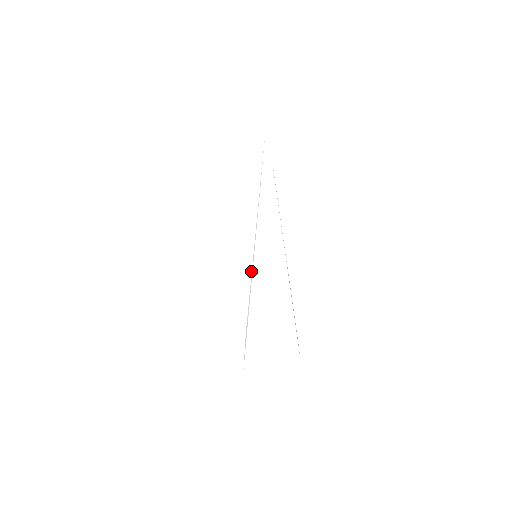
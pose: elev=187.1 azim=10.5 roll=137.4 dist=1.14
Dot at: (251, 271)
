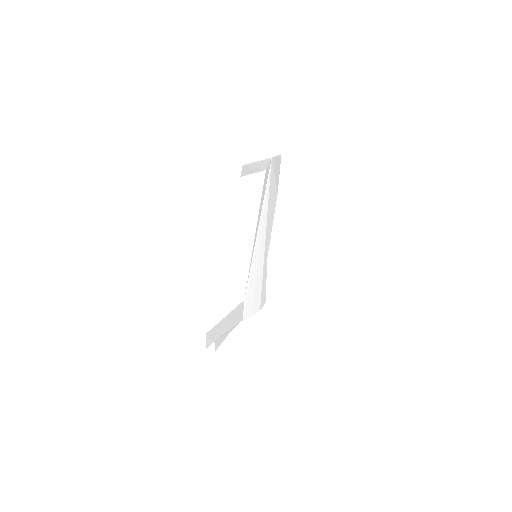
Dot at: (251, 265)
